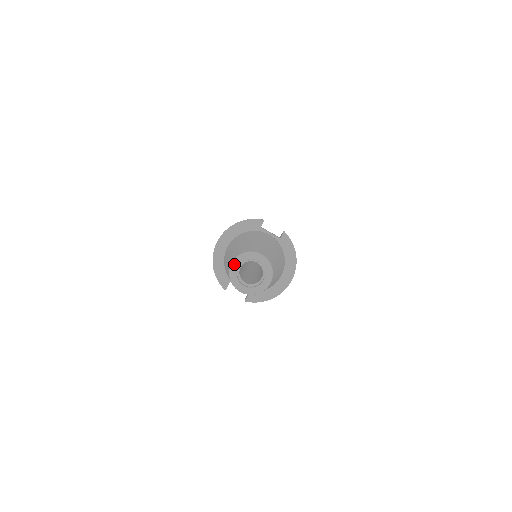
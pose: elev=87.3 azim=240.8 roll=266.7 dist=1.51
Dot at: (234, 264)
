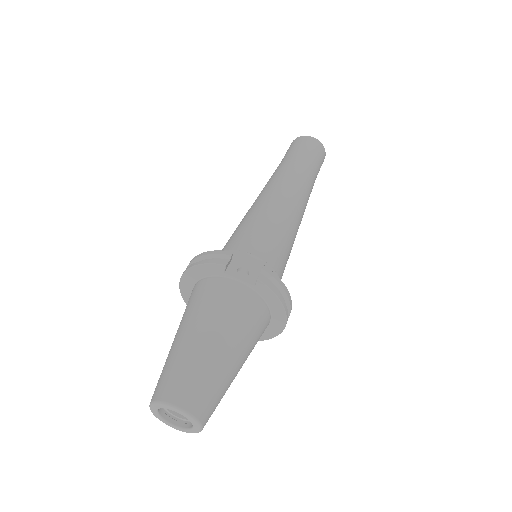
Dot at: (151, 409)
